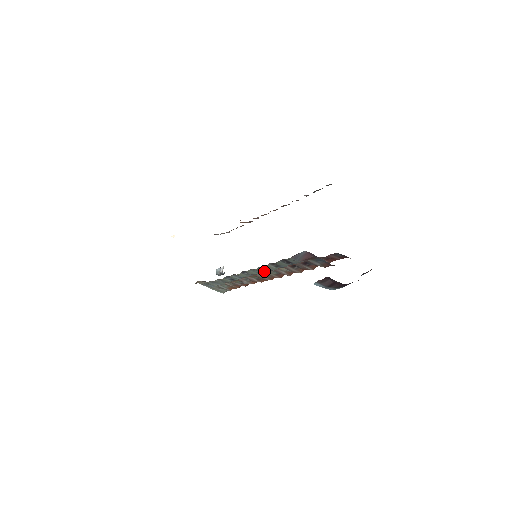
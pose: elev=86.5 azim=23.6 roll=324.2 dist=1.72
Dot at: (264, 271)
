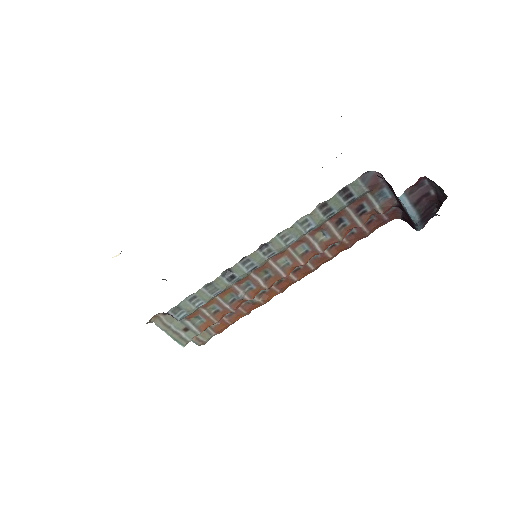
Dot at: (297, 235)
